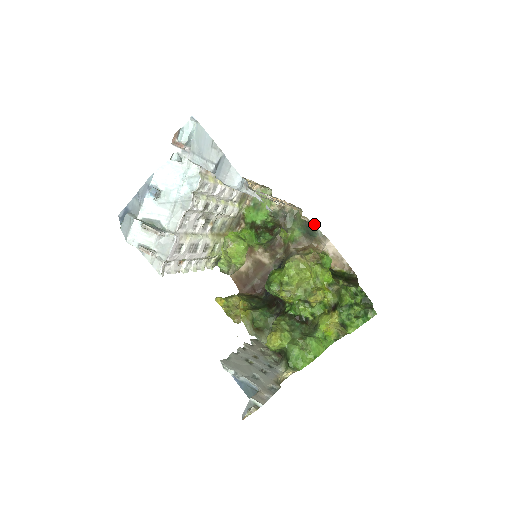
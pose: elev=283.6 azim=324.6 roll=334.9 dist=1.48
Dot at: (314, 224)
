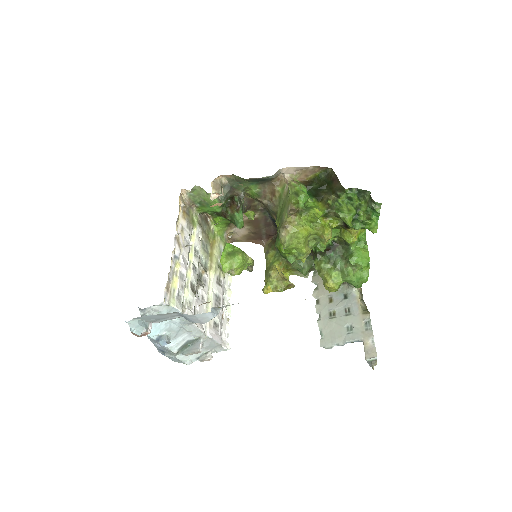
Dot at: (259, 178)
